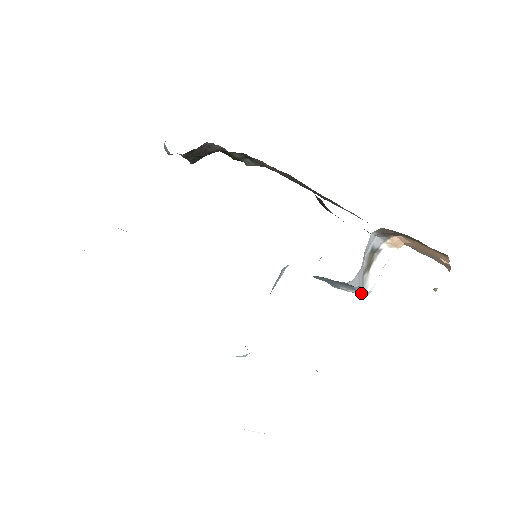
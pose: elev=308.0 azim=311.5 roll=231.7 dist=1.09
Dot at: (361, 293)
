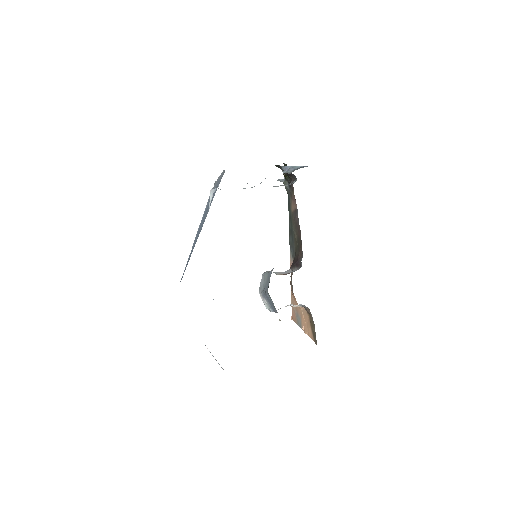
Dot at: (266, 306)
